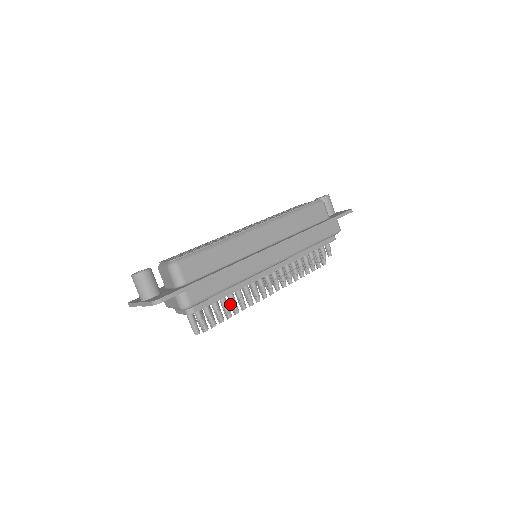
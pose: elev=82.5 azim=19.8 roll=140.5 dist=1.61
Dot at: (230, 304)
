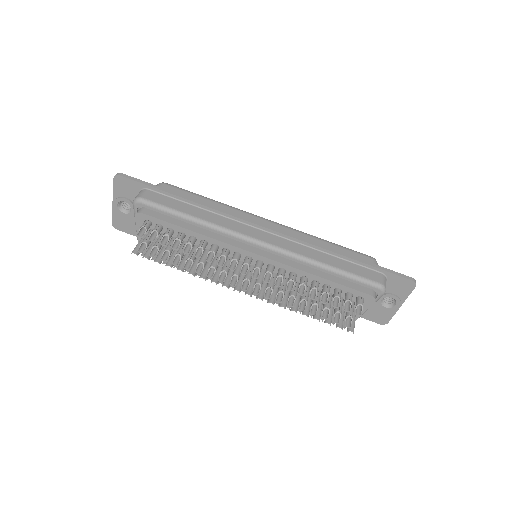
Dot at: (188, 257)
